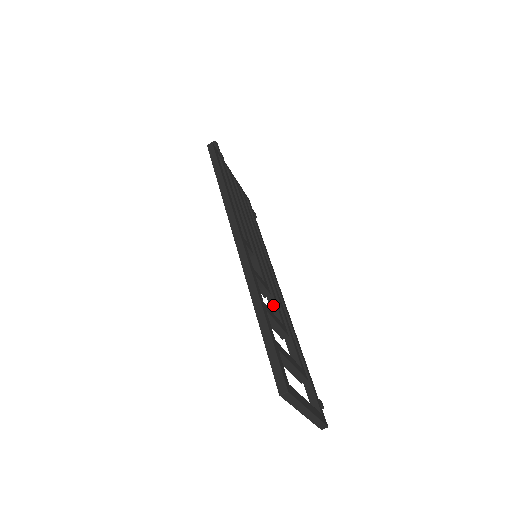
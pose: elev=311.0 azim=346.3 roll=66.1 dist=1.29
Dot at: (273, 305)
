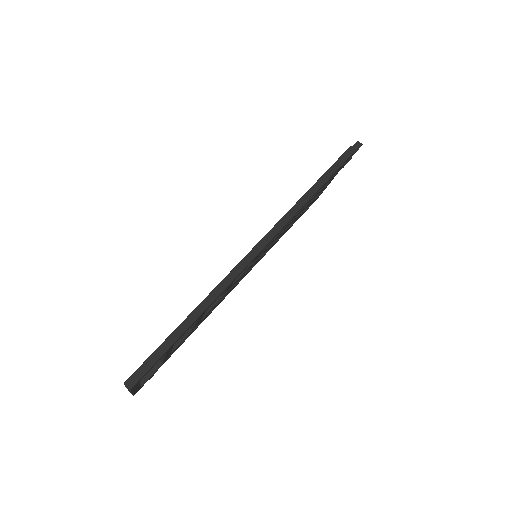
Dot at: (215, 301)
